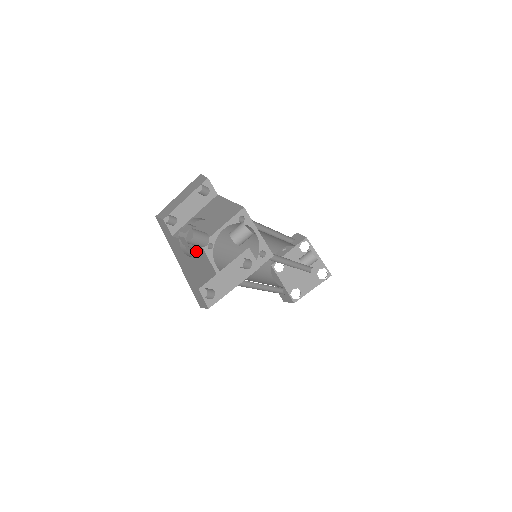
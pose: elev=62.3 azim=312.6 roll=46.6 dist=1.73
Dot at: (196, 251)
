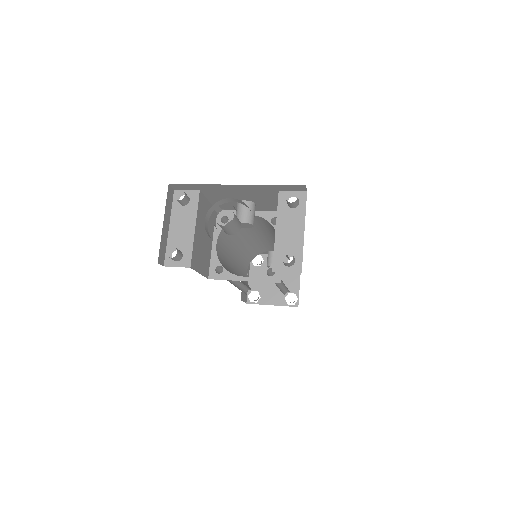
Dot at: occluded
